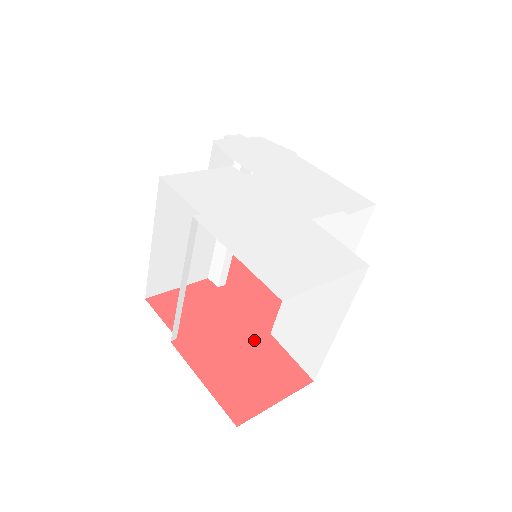
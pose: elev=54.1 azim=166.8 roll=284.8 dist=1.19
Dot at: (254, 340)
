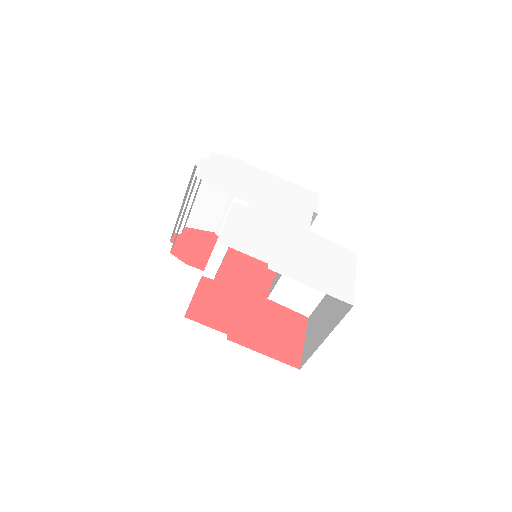
Dot at: (264, 309)
